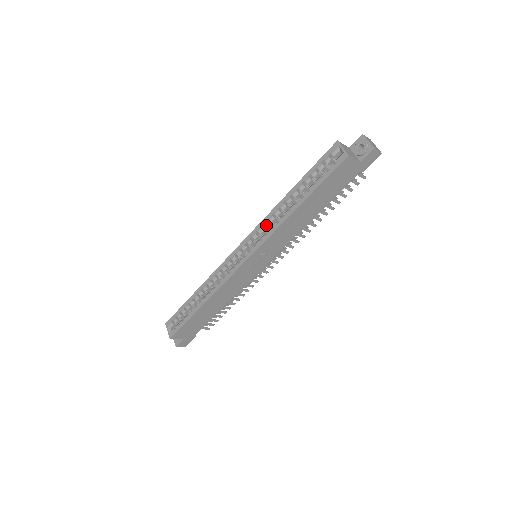
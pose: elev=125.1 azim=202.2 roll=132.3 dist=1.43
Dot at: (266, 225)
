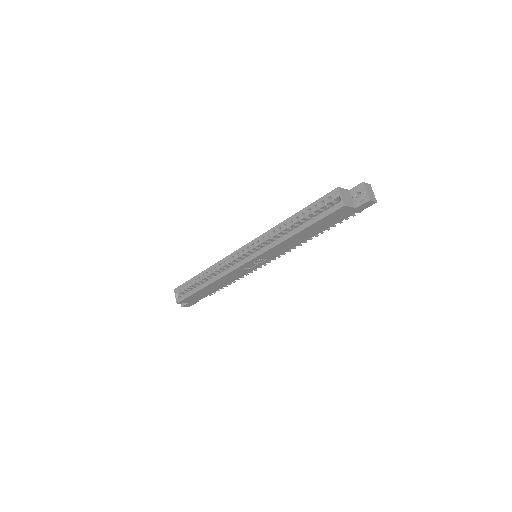
Dot at: (267, 238)
